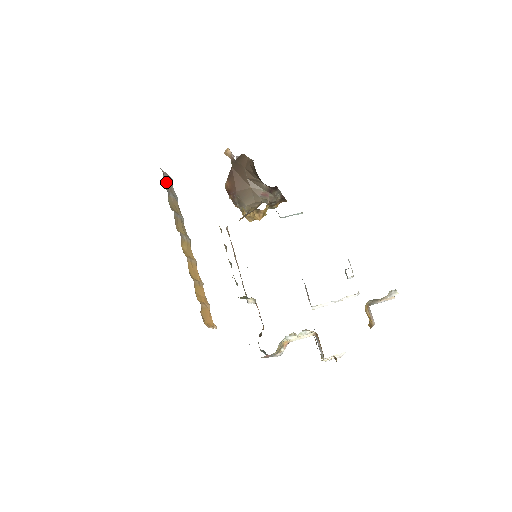
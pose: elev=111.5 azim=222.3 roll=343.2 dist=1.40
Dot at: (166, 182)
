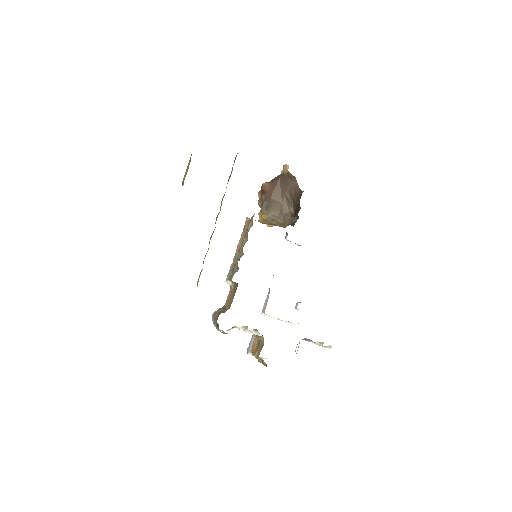
Dot at: (235, 158)
